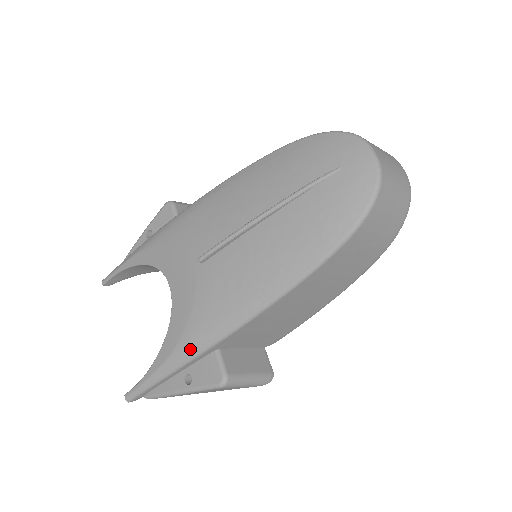
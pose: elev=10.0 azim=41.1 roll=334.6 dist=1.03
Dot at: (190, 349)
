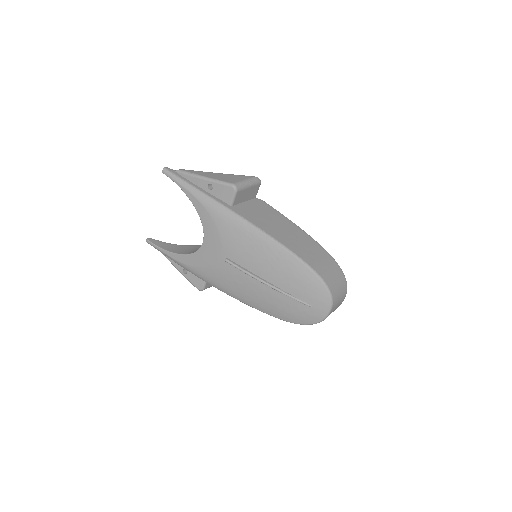
Dot at: (194, 273)
